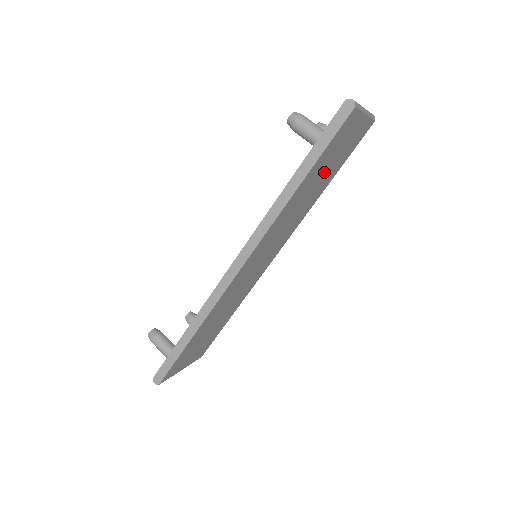
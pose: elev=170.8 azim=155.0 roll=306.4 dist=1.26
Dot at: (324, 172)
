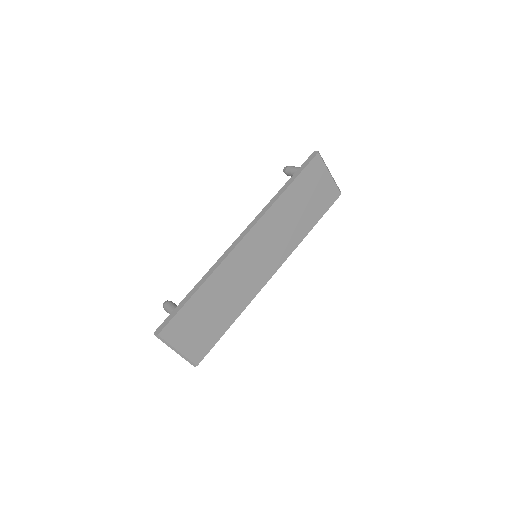
Dot at: (305, 203)
